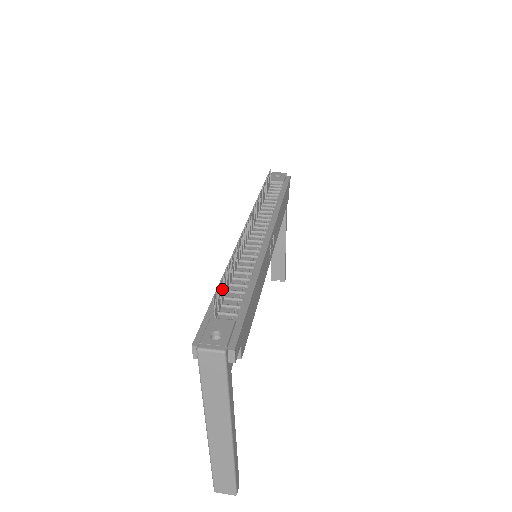
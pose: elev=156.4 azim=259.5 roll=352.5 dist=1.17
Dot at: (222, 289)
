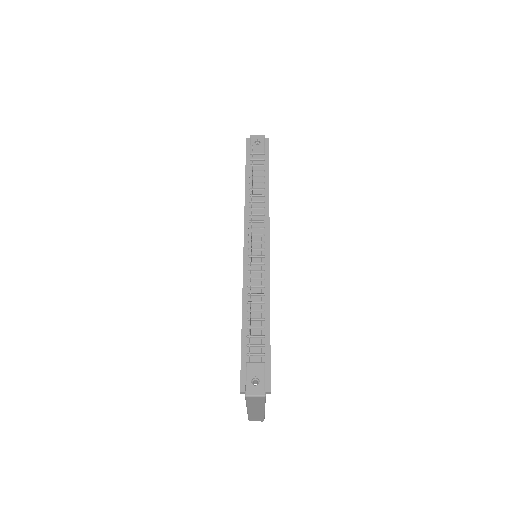
Dot at: occluded
